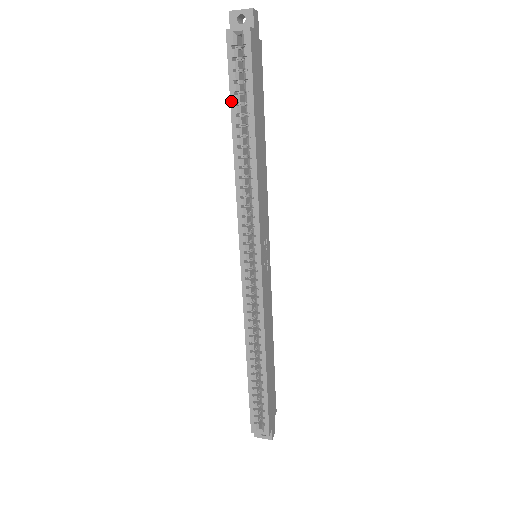
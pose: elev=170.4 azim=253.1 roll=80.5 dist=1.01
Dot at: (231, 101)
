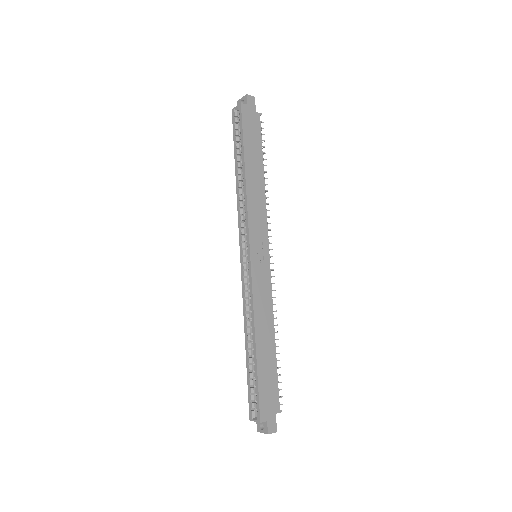
Dot at: (234, 148)
